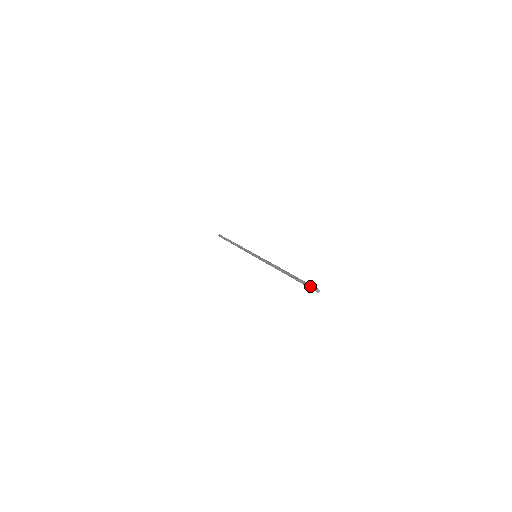
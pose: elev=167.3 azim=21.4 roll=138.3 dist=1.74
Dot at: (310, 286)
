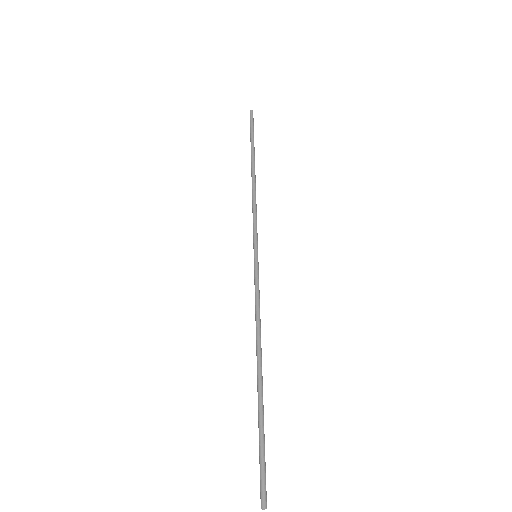
Dot at: occluded
